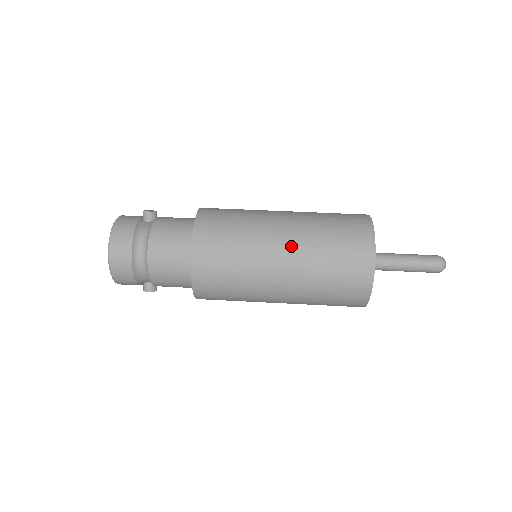
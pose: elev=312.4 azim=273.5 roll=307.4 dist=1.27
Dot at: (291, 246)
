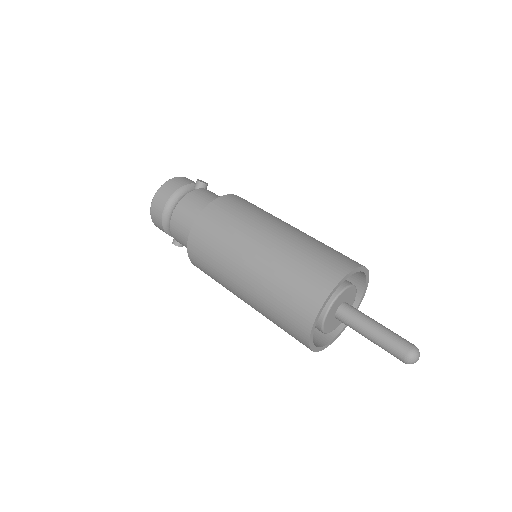
Dot at: (264, 254)
